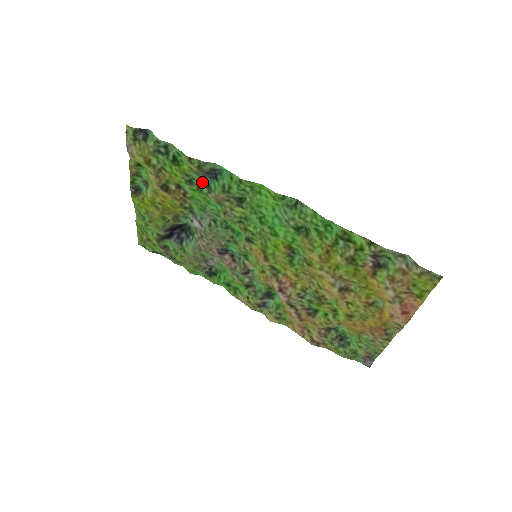
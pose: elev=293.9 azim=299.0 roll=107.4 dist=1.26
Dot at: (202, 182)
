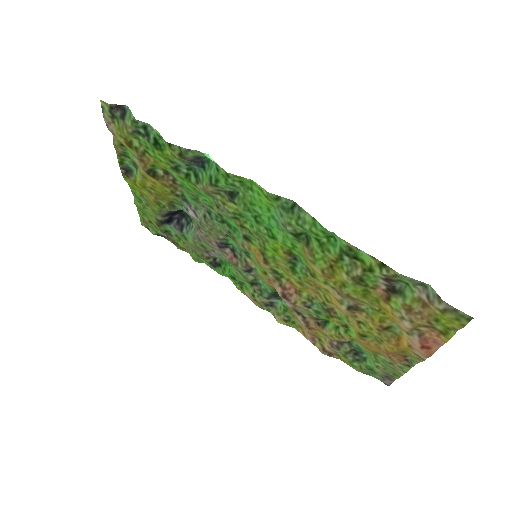
Dot at: (189, 170)
